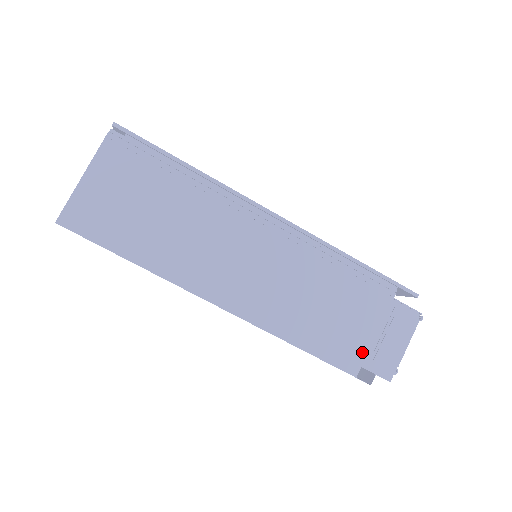
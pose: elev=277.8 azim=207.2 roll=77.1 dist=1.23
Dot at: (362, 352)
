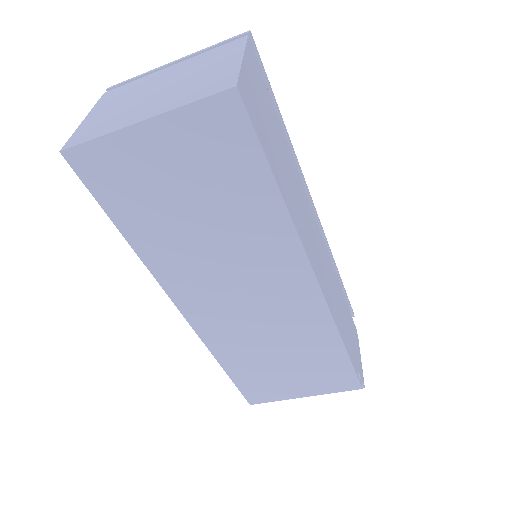
Dot at: (355, 355)
